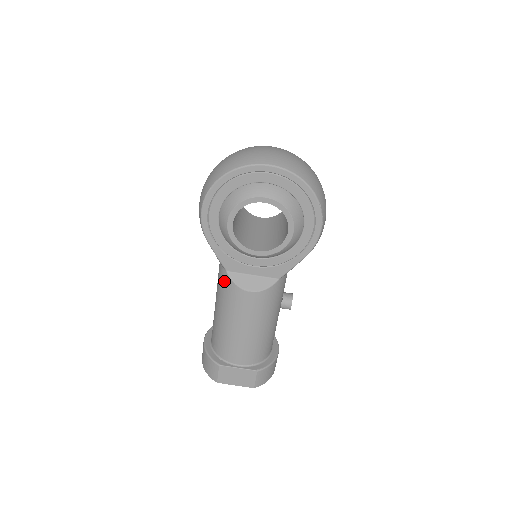
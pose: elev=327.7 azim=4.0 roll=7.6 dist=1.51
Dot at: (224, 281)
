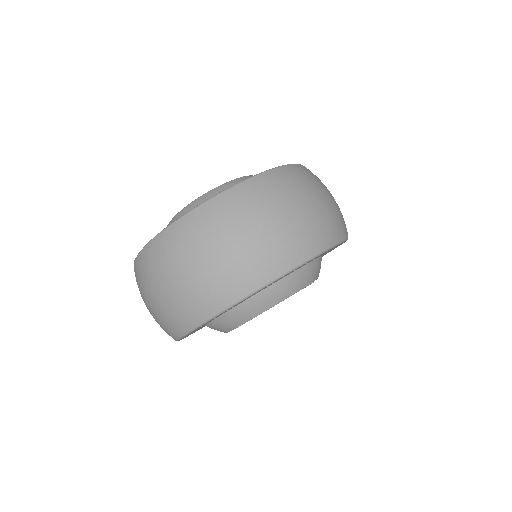
Dot at: occluded
